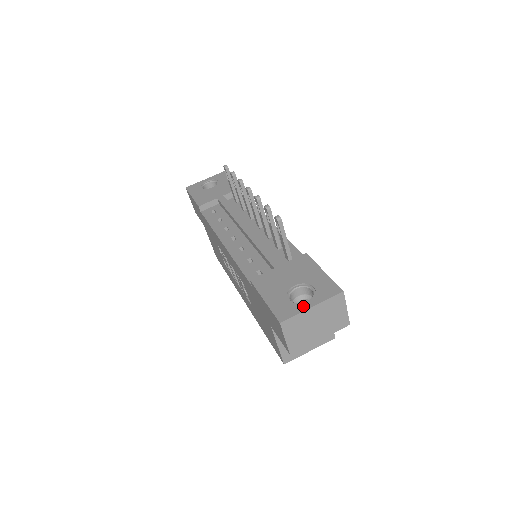
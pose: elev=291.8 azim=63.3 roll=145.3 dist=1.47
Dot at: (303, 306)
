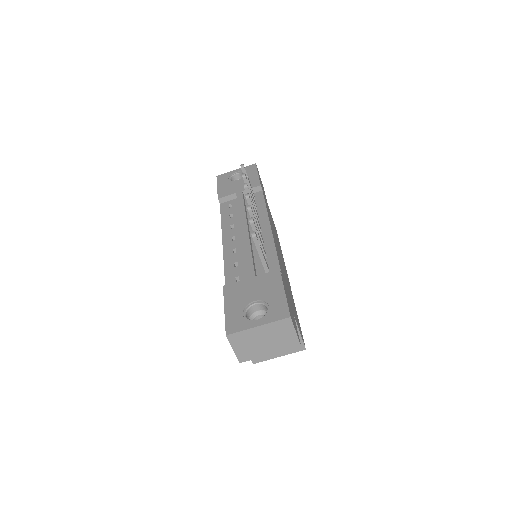
Dot at: (251, 324)
